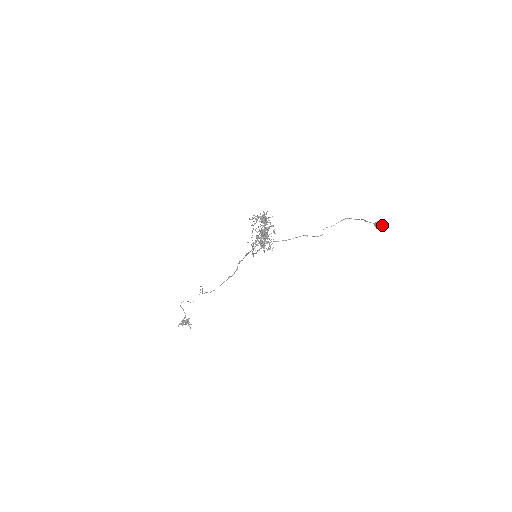
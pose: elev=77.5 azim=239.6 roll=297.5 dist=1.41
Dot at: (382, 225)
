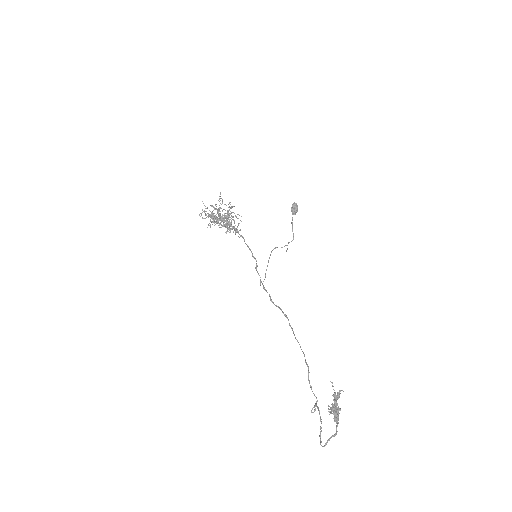
Dot at: (292, 205)
